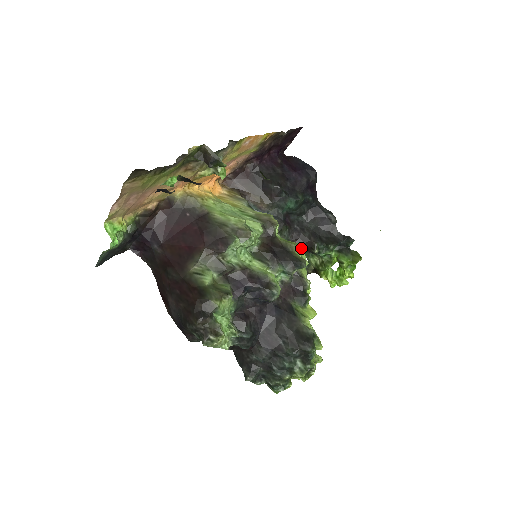
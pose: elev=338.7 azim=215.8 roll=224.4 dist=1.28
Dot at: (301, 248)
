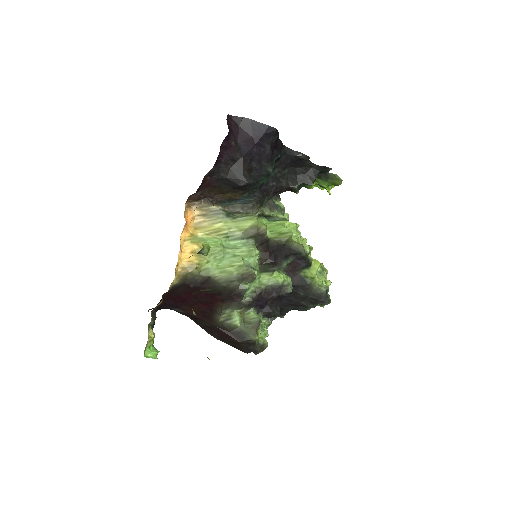
Dot at: occluded
